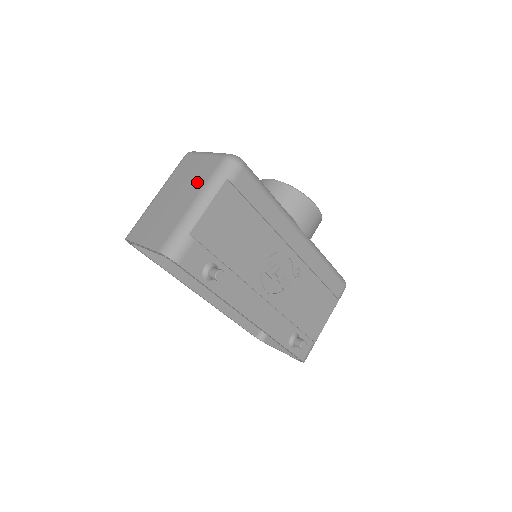
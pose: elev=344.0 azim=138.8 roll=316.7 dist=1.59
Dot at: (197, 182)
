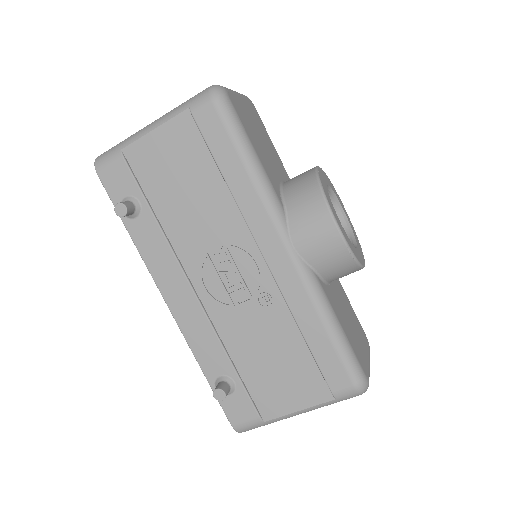
Dot at: occluded
